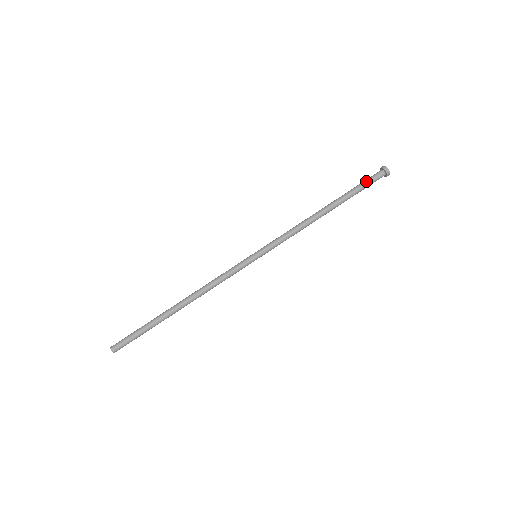
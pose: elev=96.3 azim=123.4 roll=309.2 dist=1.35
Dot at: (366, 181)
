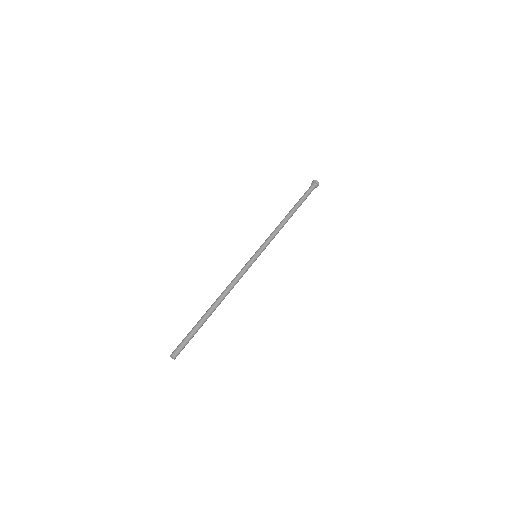
Dot at: (307, 191)
